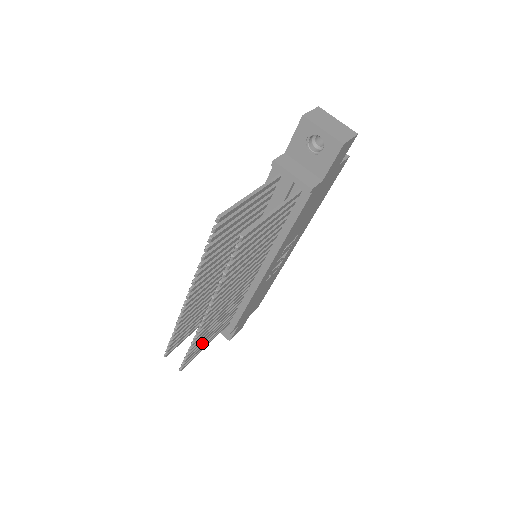
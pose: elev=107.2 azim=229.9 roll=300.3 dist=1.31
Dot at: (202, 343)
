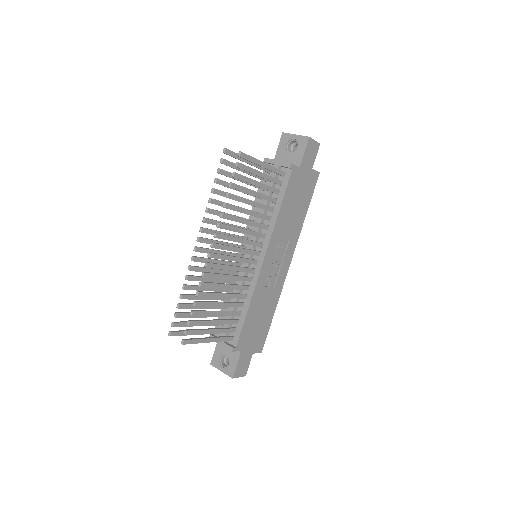
Dot at: (205, 320)
